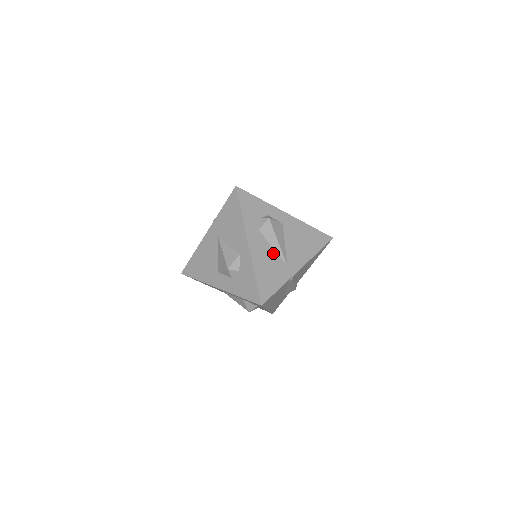
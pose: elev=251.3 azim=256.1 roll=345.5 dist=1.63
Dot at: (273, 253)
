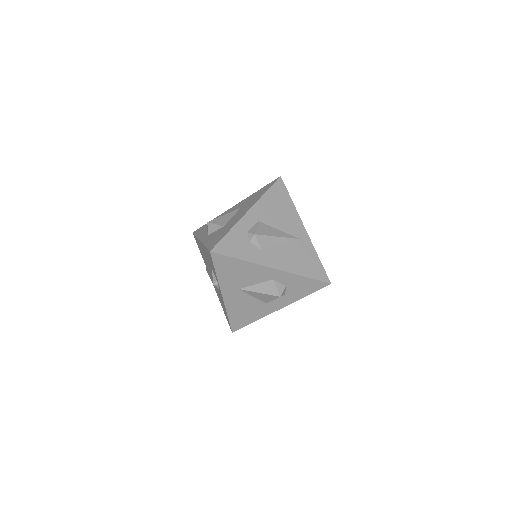
Dot at: (286, 247)
